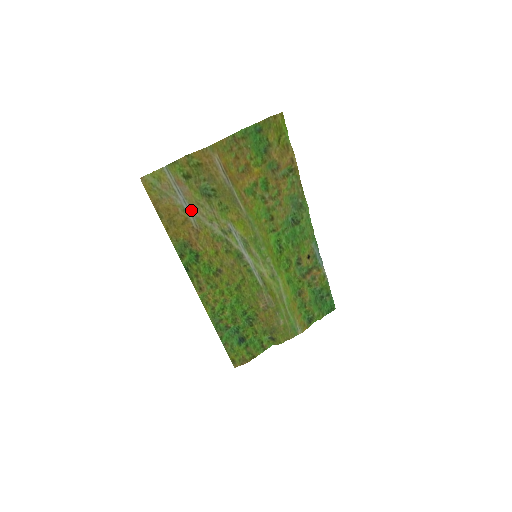
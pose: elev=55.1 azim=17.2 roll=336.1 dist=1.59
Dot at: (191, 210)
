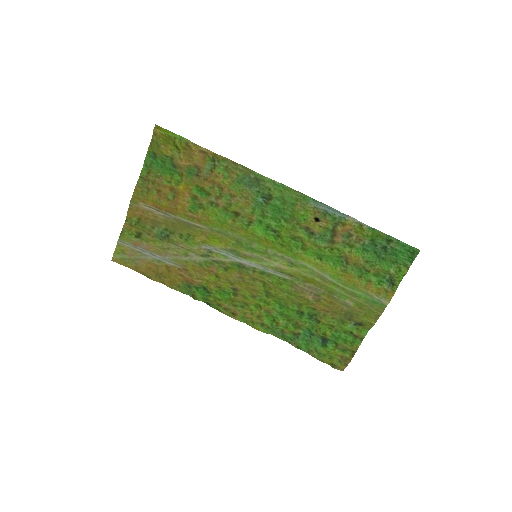
Dot at: (163, 257)
